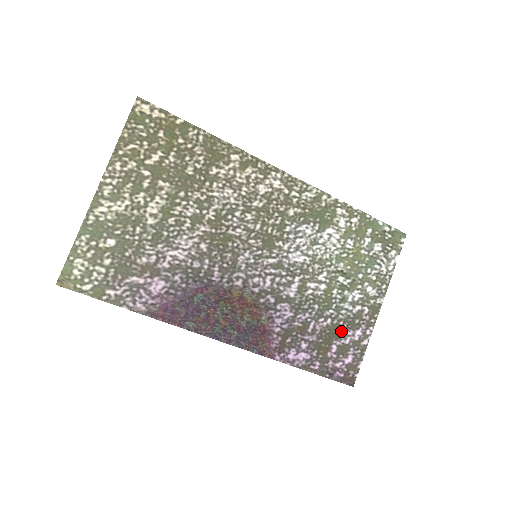
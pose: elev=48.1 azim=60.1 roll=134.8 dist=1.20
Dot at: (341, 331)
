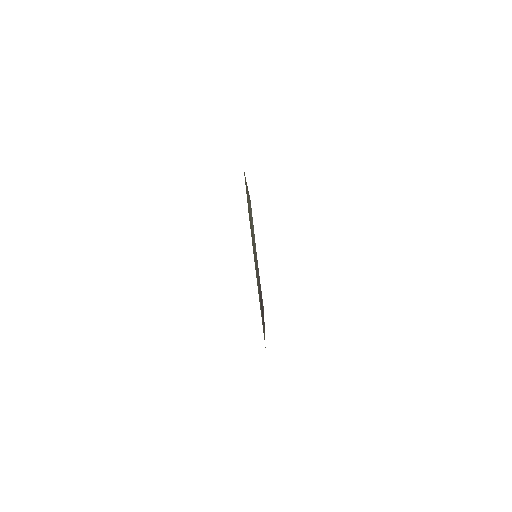
Dot at: occluded
